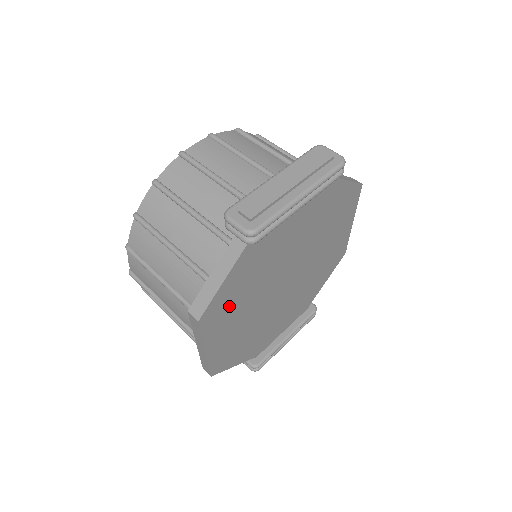
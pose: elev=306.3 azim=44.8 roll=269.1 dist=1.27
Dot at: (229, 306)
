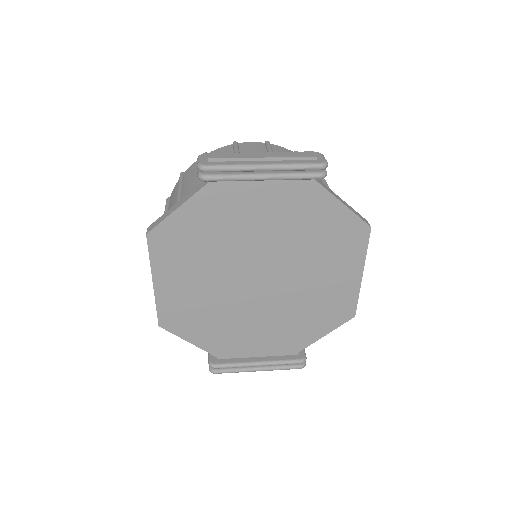
Dot at: (183, 247)
